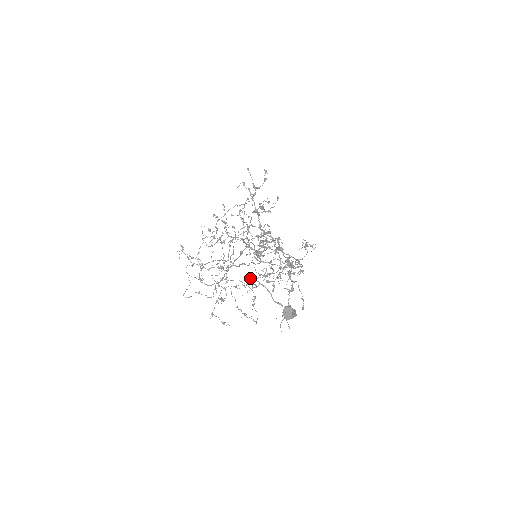
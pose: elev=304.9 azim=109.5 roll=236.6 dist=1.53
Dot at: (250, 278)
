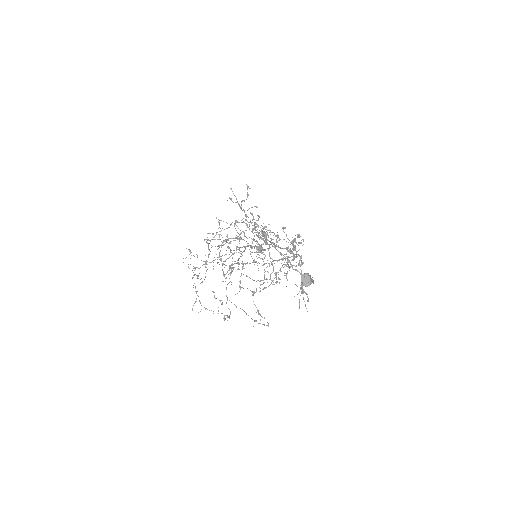
Dot at: occluded
